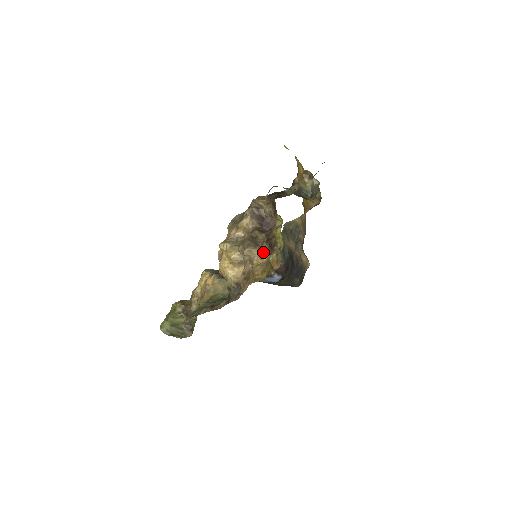
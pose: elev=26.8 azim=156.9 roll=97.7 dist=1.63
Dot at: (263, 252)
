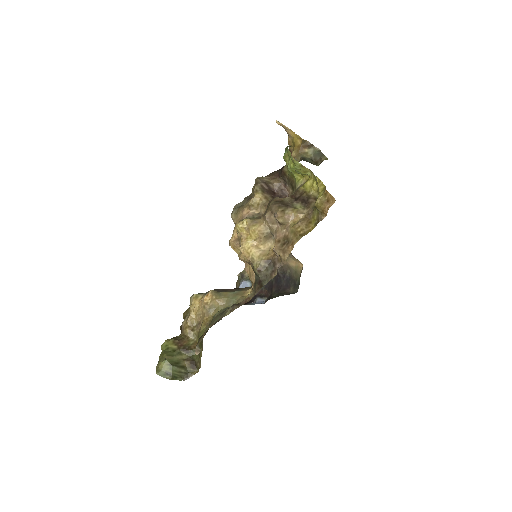
Dot at: (297, 210)
